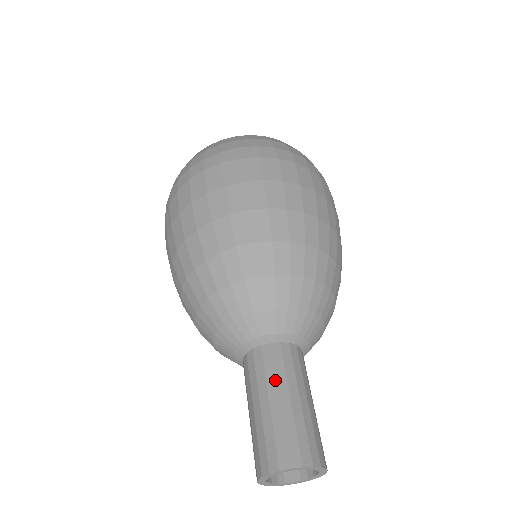
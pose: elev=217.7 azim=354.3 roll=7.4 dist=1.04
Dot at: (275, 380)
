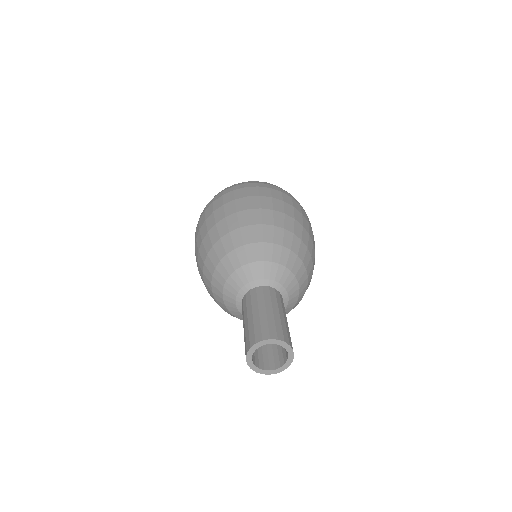
Dot at: (257, 303)
